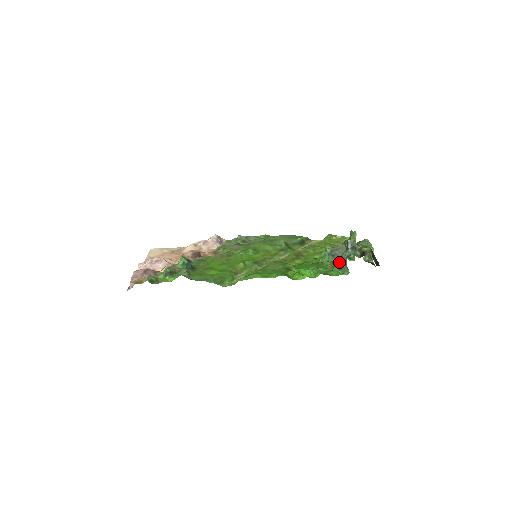
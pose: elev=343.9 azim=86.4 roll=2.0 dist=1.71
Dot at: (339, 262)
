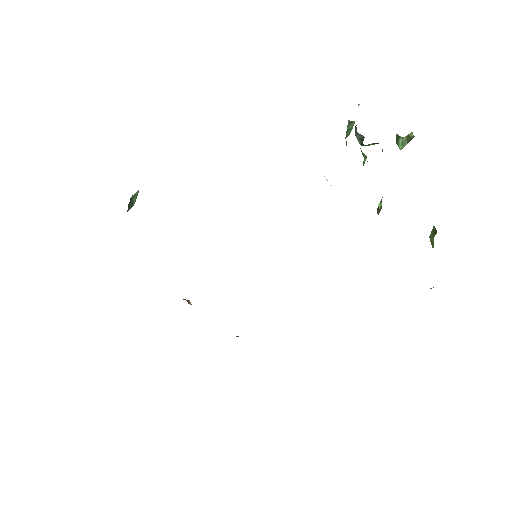
Dot at: occluded
